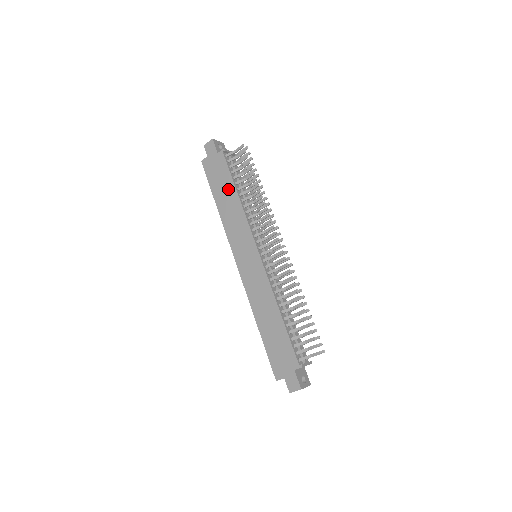
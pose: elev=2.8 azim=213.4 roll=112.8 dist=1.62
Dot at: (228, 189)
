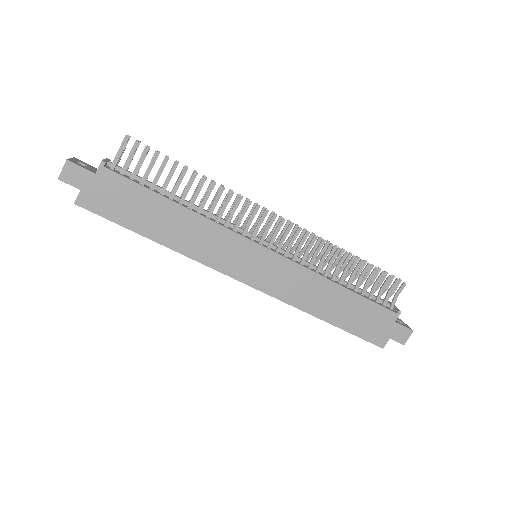
Dot at: (158, 209)
